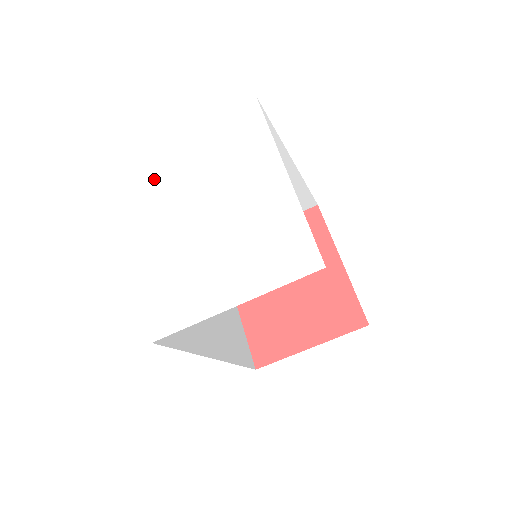
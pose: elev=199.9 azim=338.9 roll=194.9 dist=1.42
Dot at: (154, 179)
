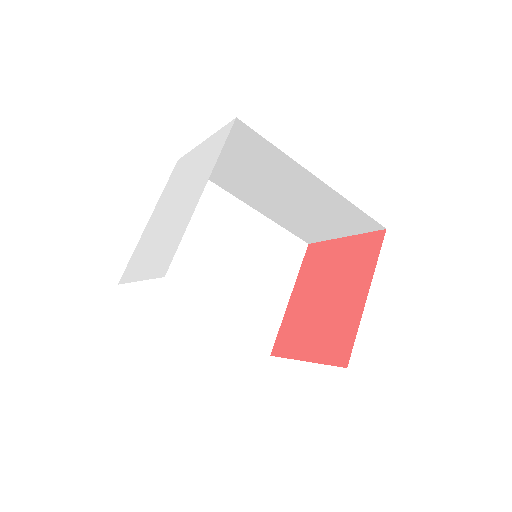
Dot at: (179, 172)
